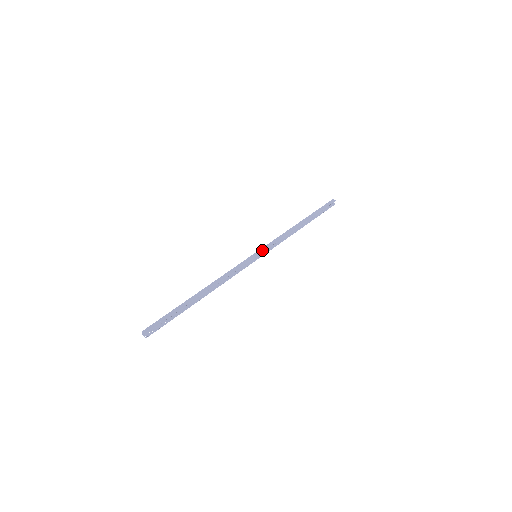
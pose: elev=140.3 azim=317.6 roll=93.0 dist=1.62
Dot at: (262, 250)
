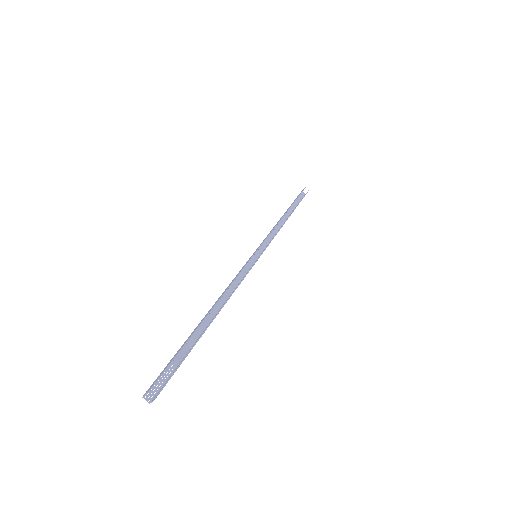
Dot at: (258, 247)
